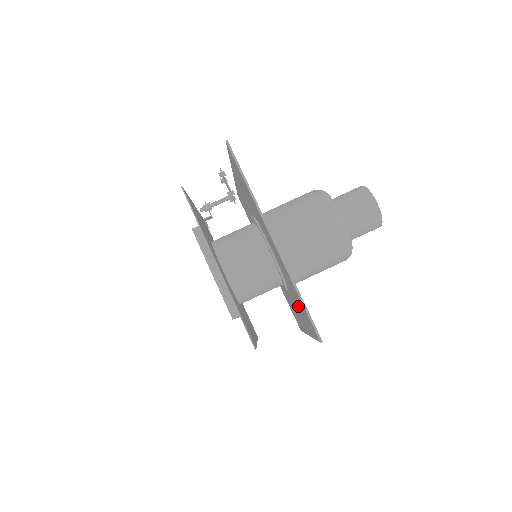
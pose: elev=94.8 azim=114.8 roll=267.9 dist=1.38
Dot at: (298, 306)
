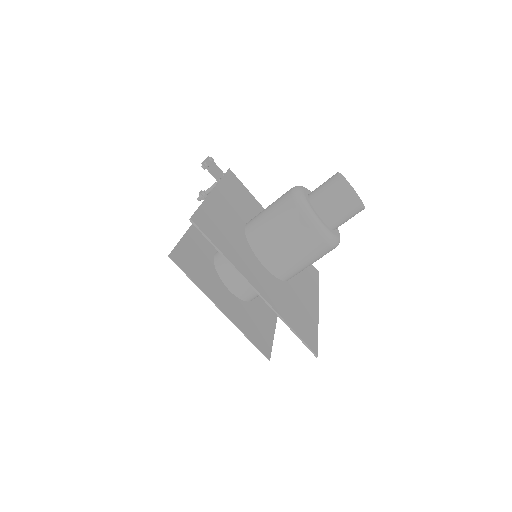
Dot at: (298, 308)
